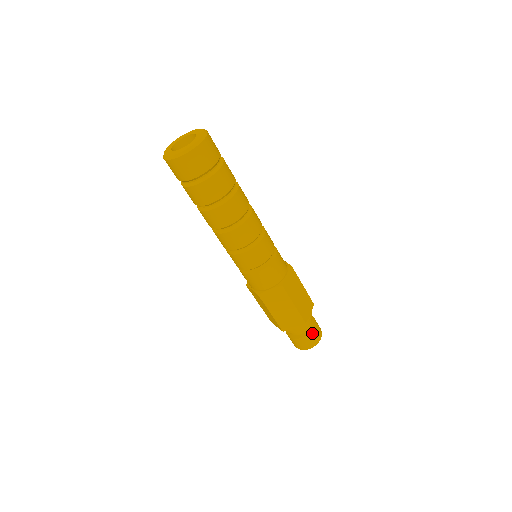
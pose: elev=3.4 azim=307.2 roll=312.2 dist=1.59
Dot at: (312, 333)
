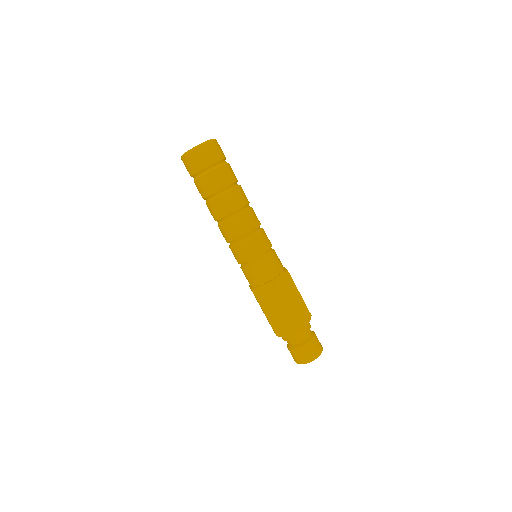
Dot at: (308, 346)
